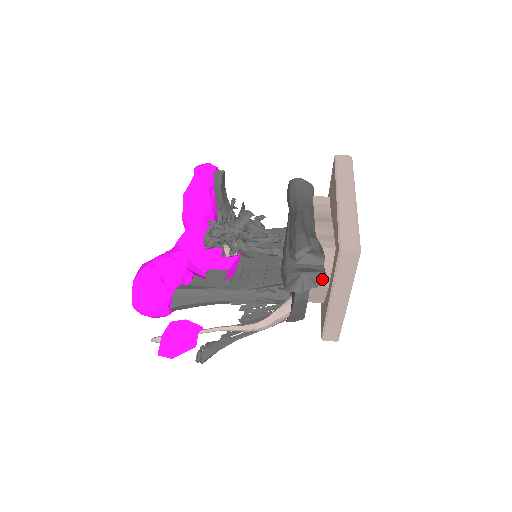
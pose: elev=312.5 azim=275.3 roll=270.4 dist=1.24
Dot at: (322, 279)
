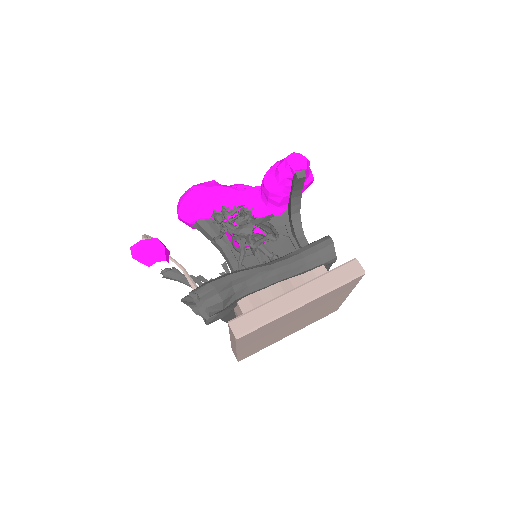
Dot at: (208, 323)
